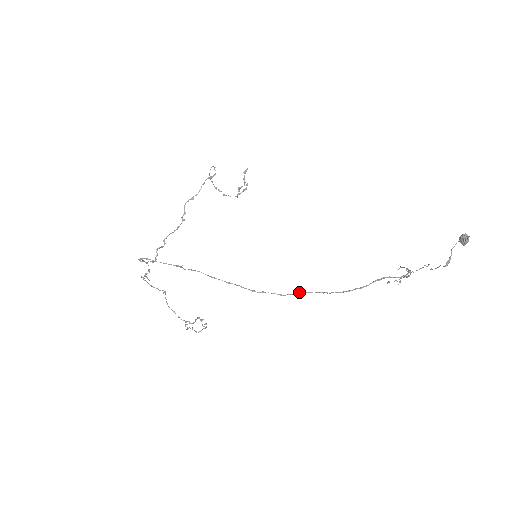
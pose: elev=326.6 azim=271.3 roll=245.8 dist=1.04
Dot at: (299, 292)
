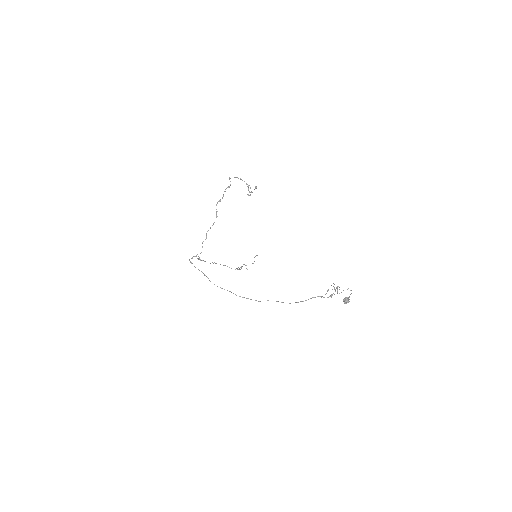
Dot at: (268, 300)
